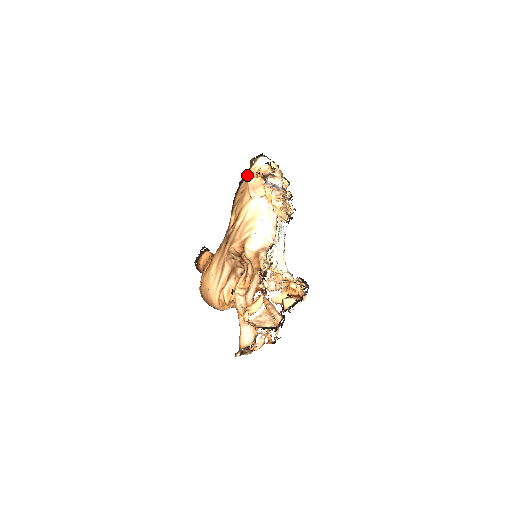
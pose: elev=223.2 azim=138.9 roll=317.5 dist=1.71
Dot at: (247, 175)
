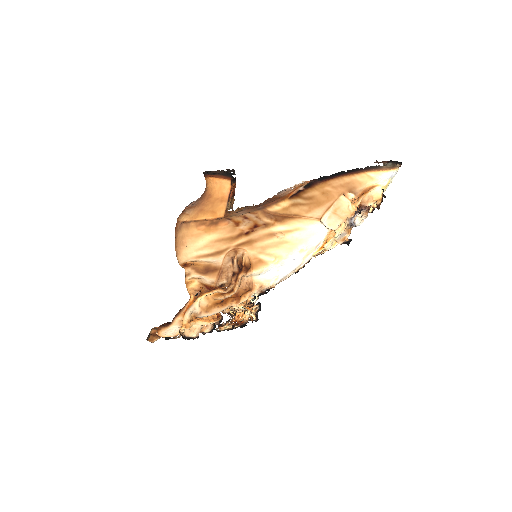
Dot at: (356, 176)
